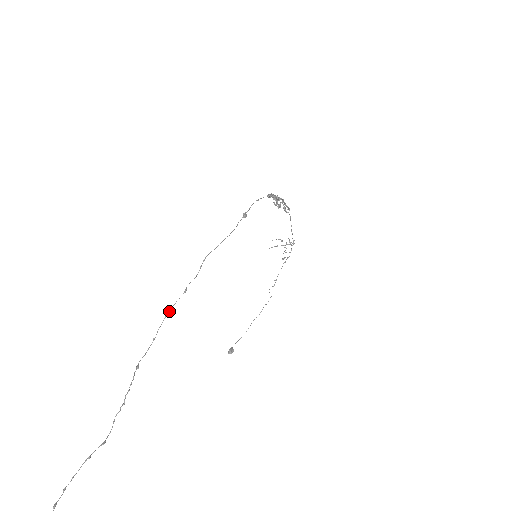
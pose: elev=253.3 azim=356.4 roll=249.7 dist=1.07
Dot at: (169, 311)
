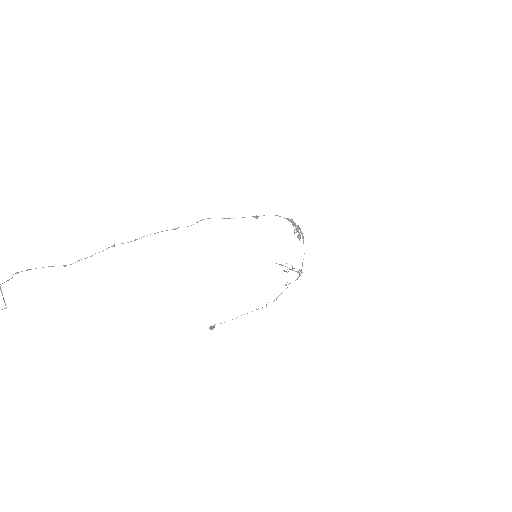
Dot at: (157, 232)
